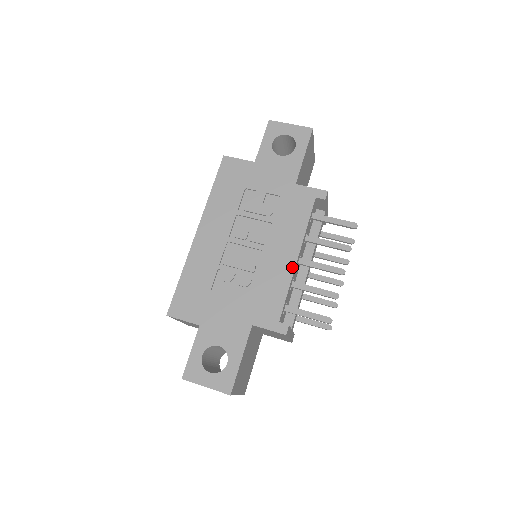
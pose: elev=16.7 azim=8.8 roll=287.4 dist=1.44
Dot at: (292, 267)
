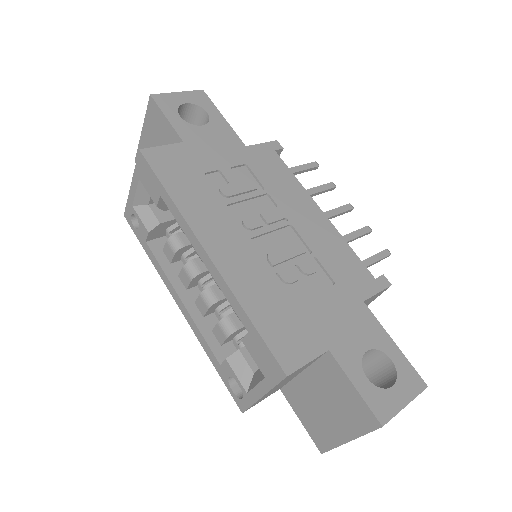
Dot at: (328, 222)
